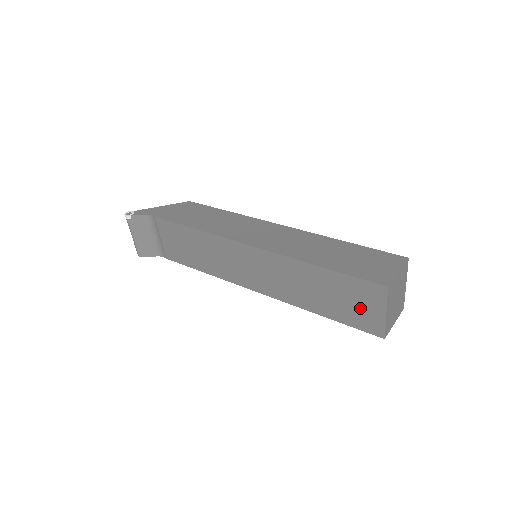
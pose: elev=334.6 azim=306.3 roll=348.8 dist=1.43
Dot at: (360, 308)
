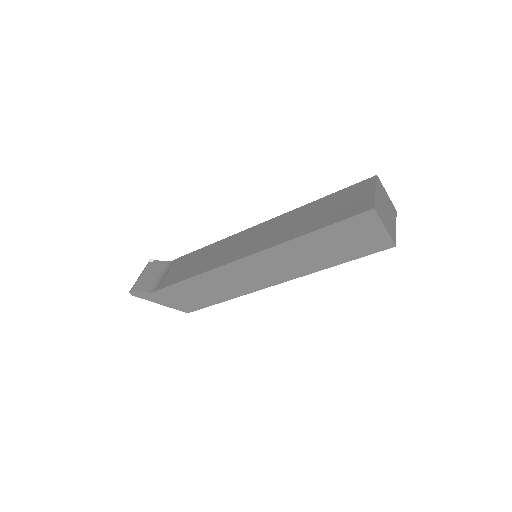
Dot at: (352, 202)
